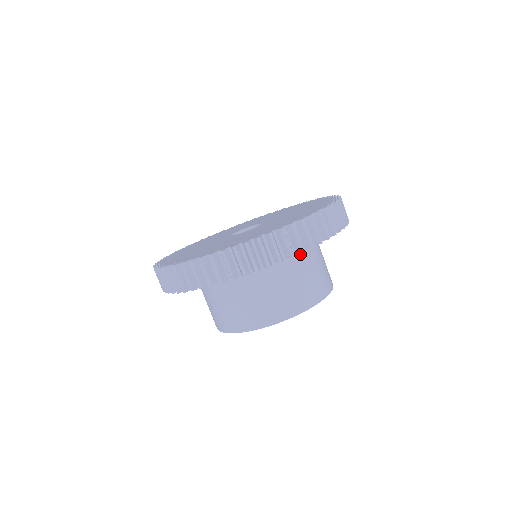
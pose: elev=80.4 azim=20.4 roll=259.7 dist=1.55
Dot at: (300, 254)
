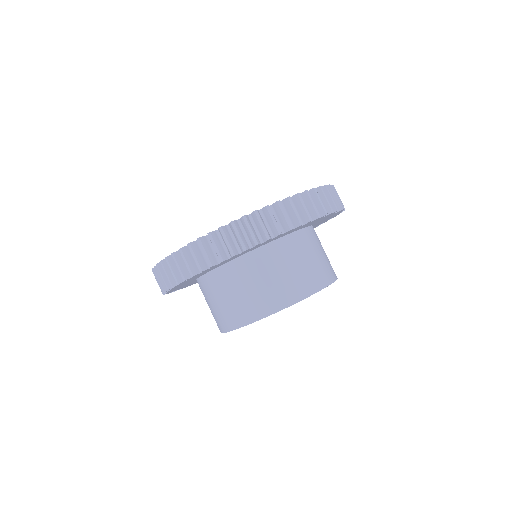
Dot at: (313, 233)
